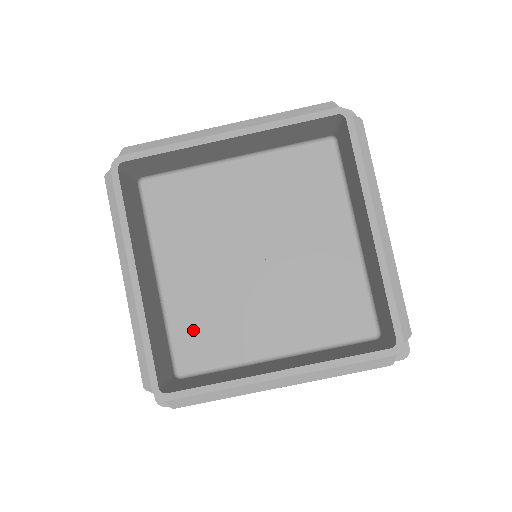
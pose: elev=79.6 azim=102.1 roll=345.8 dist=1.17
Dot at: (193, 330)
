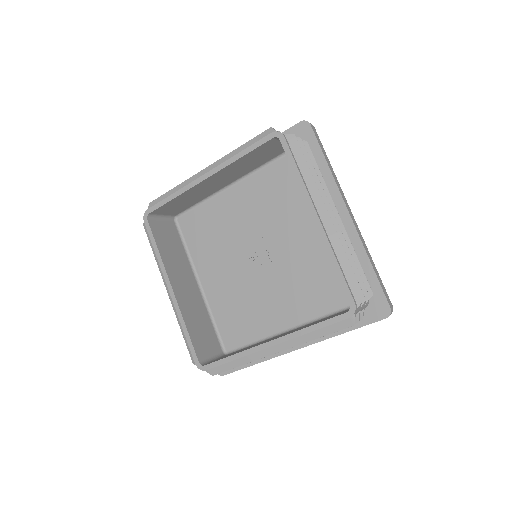
Dot at: (229, 318)
